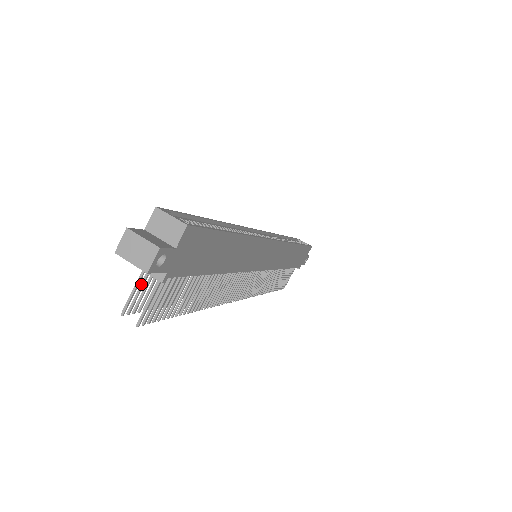
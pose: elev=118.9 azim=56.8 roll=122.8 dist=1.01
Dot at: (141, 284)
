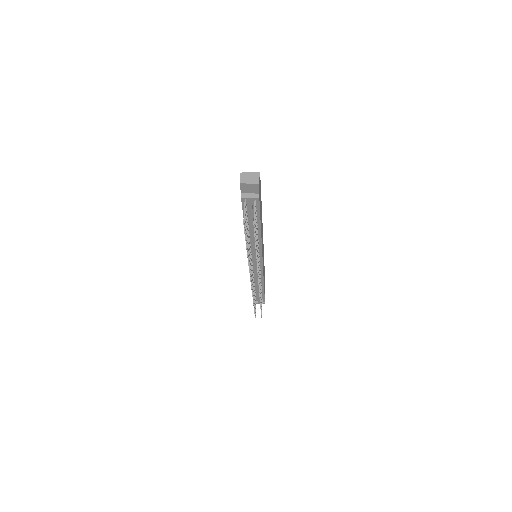
Dot at: (245, 212)
